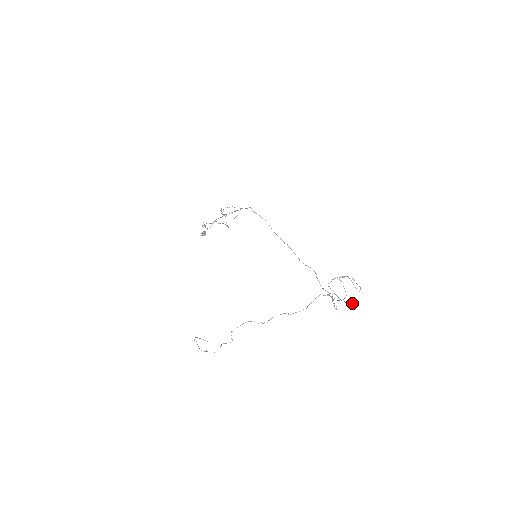
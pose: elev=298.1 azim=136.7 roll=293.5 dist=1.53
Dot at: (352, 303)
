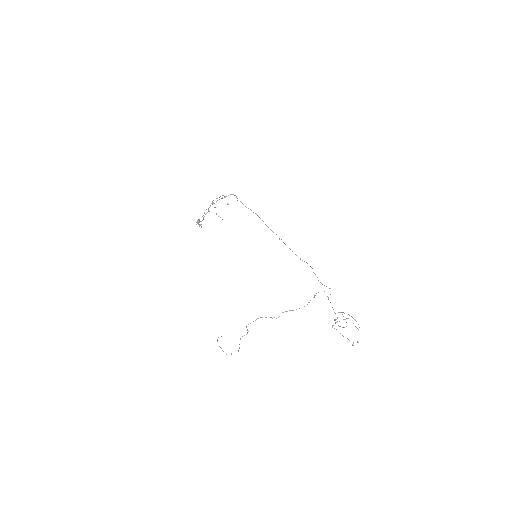
Dot at: occluded
